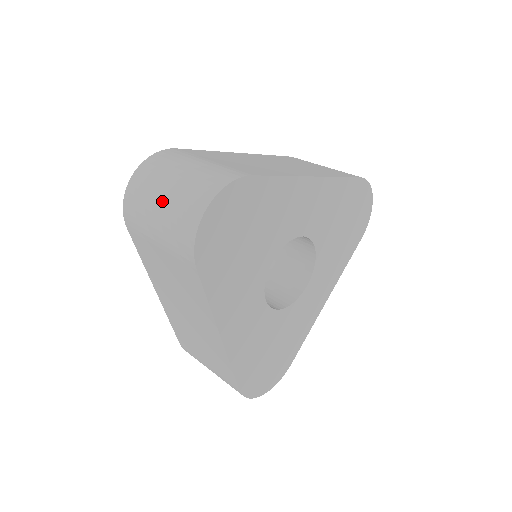
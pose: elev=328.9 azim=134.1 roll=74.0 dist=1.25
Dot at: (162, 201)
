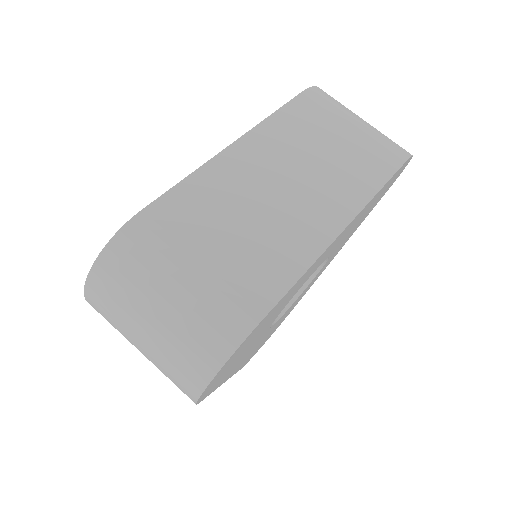
Dot at: (143, 338)
